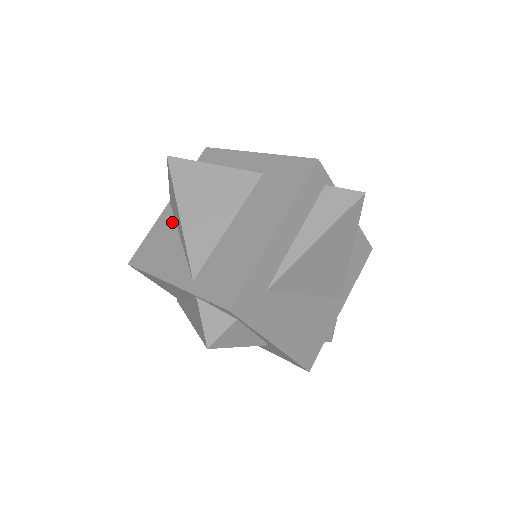
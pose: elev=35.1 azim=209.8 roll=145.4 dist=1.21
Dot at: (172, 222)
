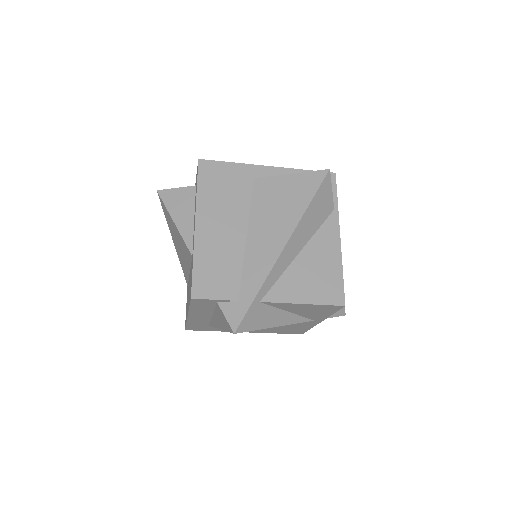
Dot at: occluded
